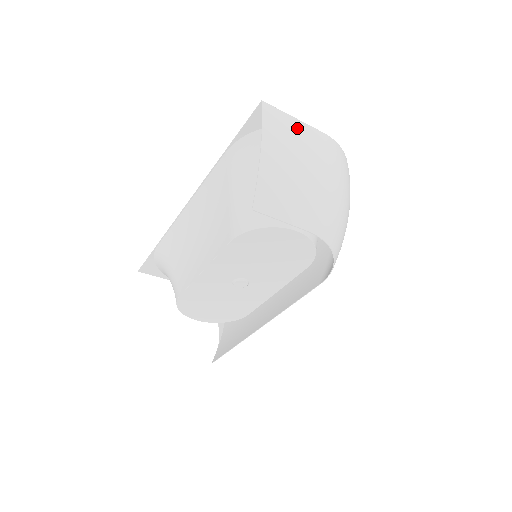
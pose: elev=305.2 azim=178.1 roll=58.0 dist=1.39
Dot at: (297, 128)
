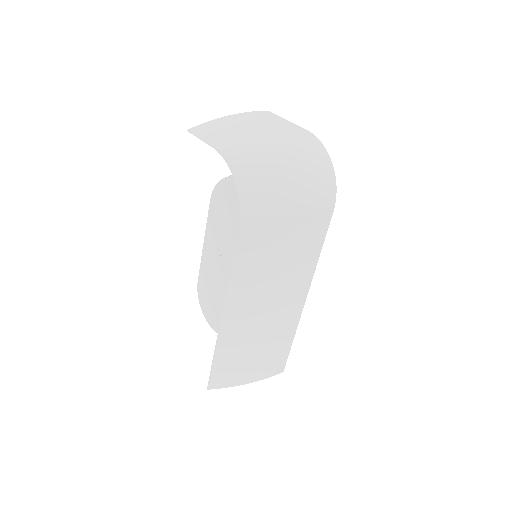
Dot at: (279, 121)
